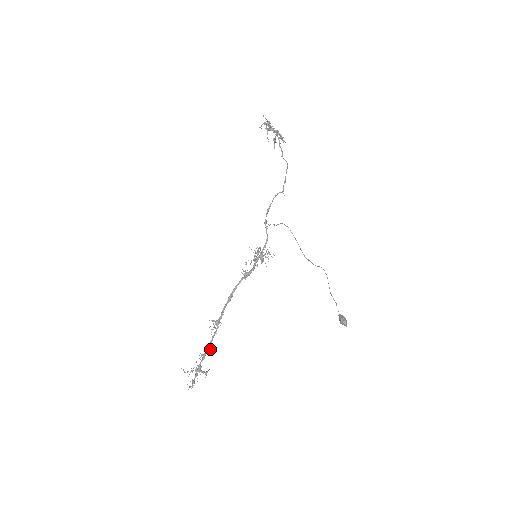
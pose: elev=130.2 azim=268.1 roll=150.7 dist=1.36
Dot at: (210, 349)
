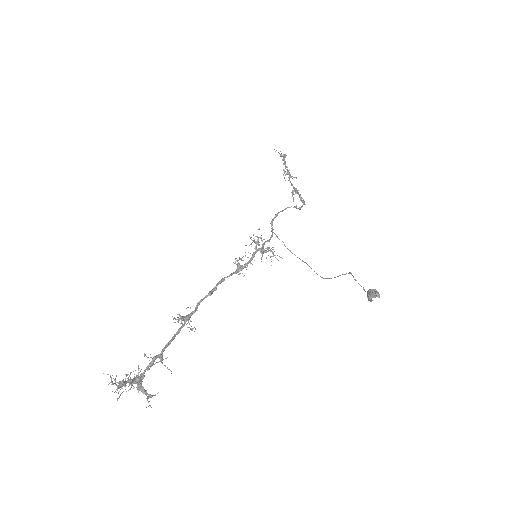
Dot at: occluded
